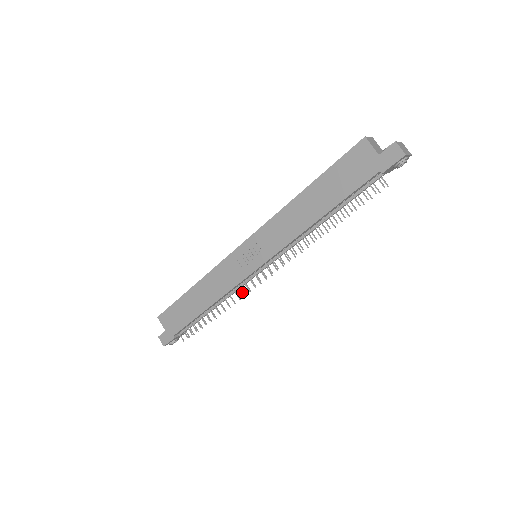
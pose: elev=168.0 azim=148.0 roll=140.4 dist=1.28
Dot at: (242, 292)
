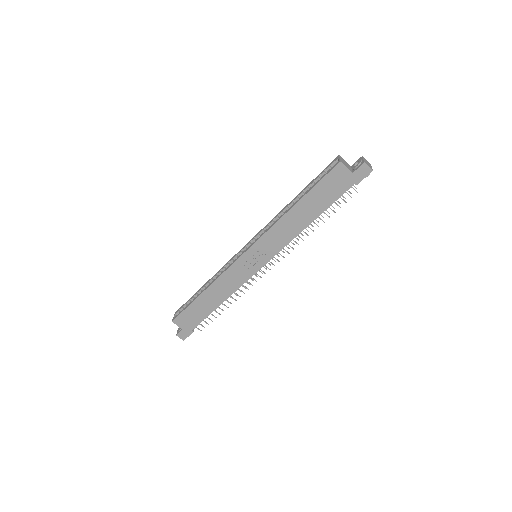
Dot at: occluded
